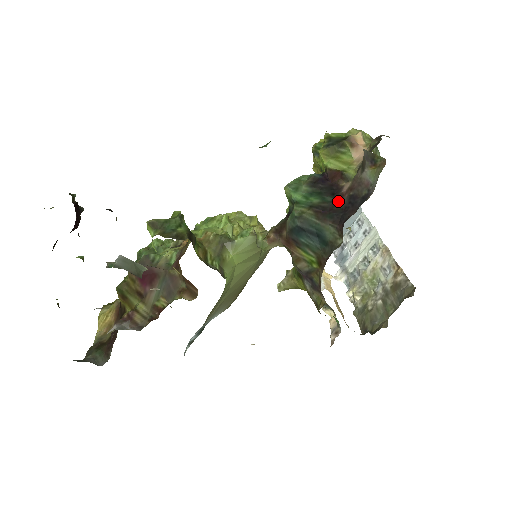
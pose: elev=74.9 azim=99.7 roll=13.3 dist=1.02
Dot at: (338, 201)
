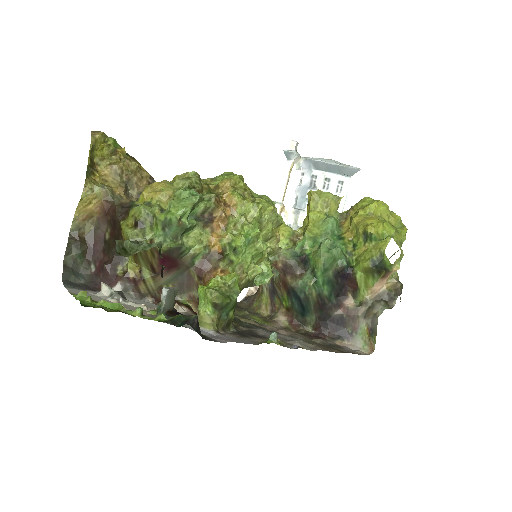
Dot at: (335, 308)
